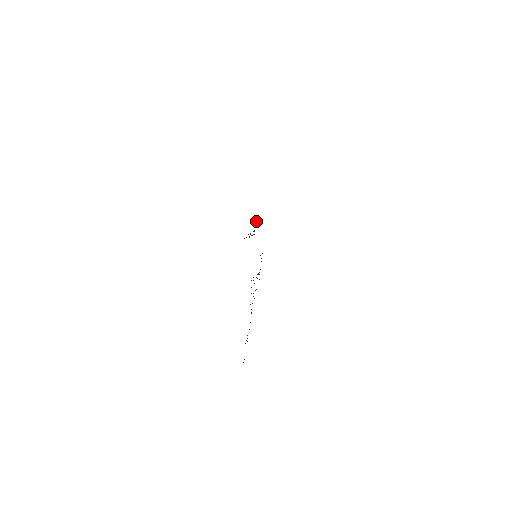
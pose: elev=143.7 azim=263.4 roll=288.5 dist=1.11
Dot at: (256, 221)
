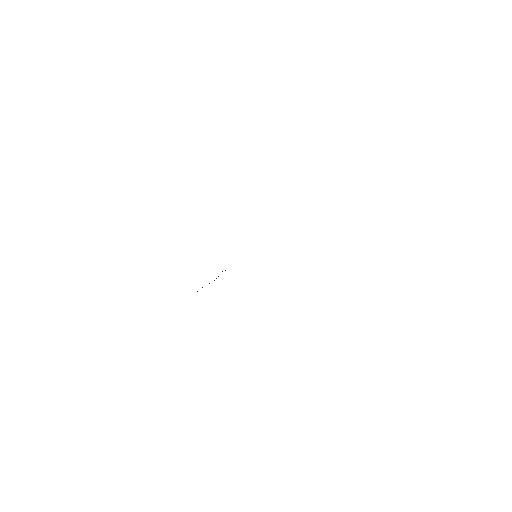
Dot at: occluded
